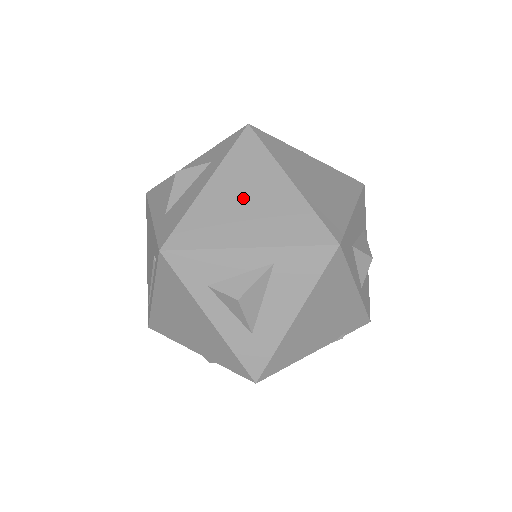
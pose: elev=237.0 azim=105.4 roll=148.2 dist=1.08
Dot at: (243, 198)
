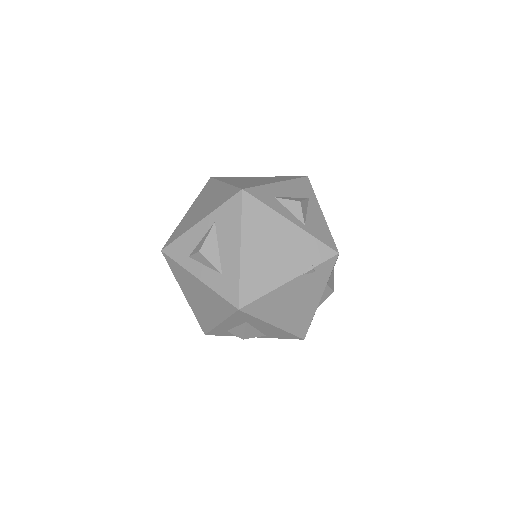
Dot at: (201, 205)
